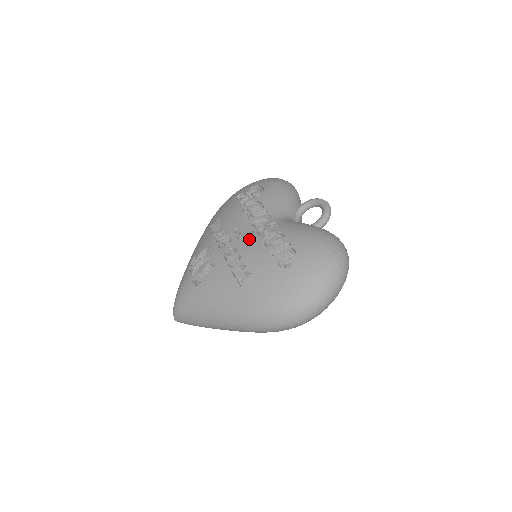
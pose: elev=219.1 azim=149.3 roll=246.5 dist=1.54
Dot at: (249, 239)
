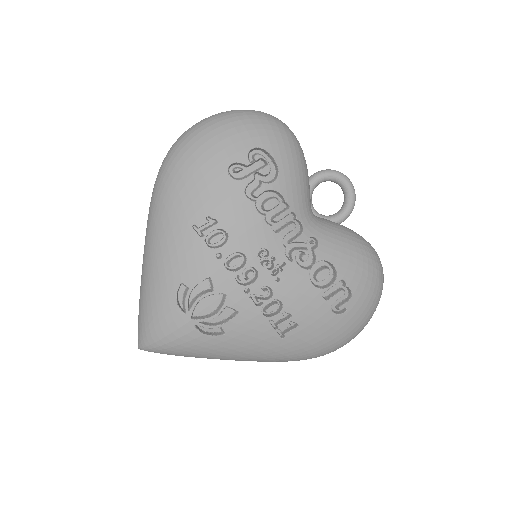
Dot at: (288, 274)
